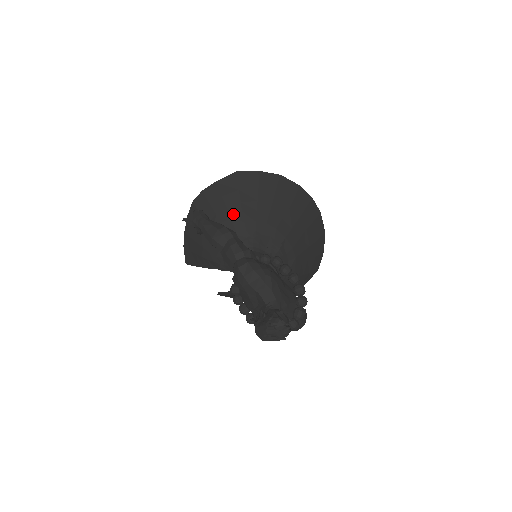
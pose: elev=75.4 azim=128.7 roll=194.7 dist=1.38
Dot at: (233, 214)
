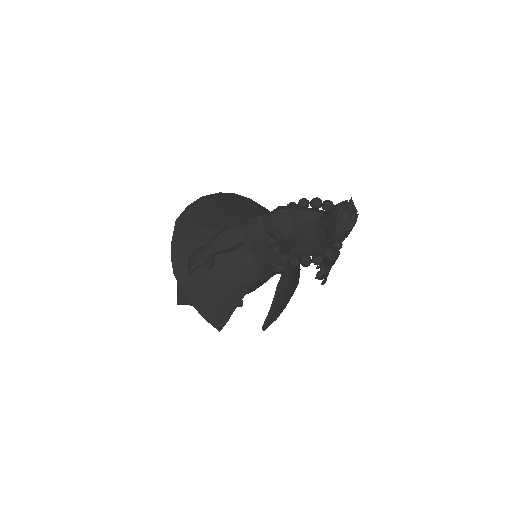
Dot at: occluded
